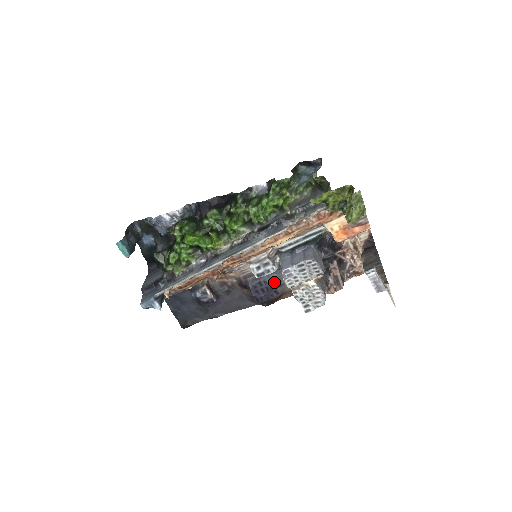
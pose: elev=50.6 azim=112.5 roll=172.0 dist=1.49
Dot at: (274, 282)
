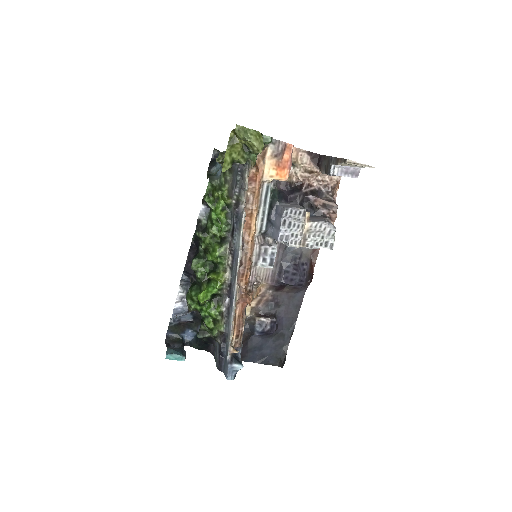
Dot at: (293, 260)
